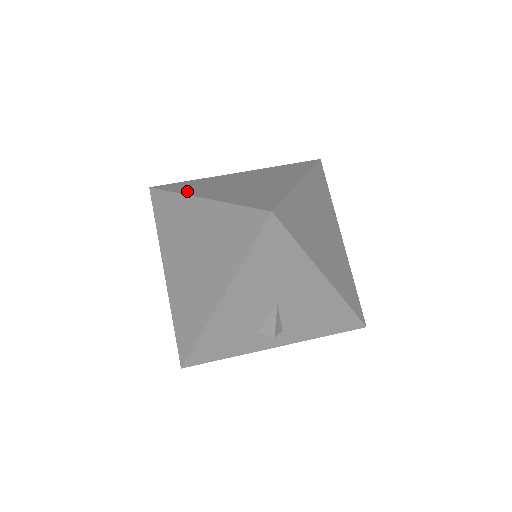
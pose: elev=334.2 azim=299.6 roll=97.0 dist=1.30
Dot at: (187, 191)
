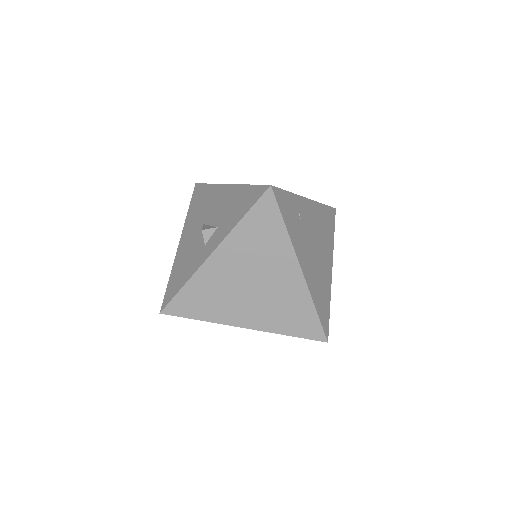
Dot at: (216, 318)
